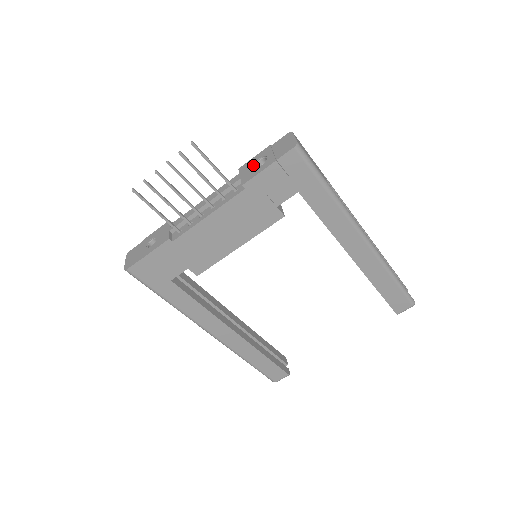
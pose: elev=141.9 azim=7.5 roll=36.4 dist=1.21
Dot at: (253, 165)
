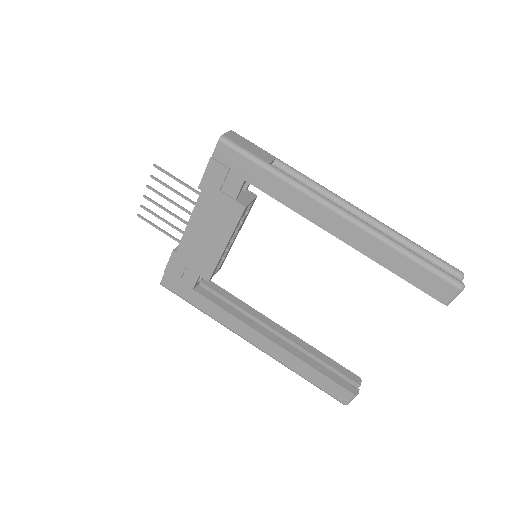
Dot at: occluded
